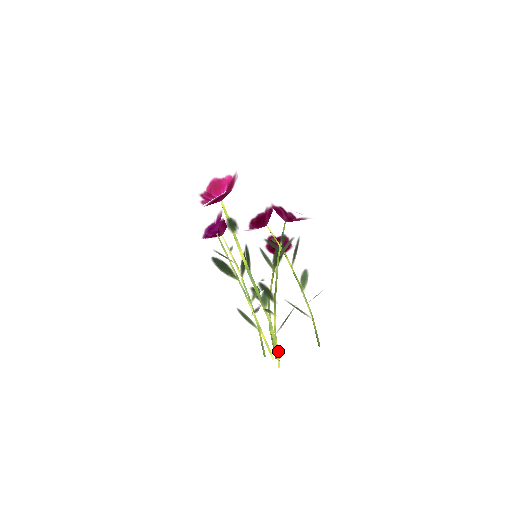
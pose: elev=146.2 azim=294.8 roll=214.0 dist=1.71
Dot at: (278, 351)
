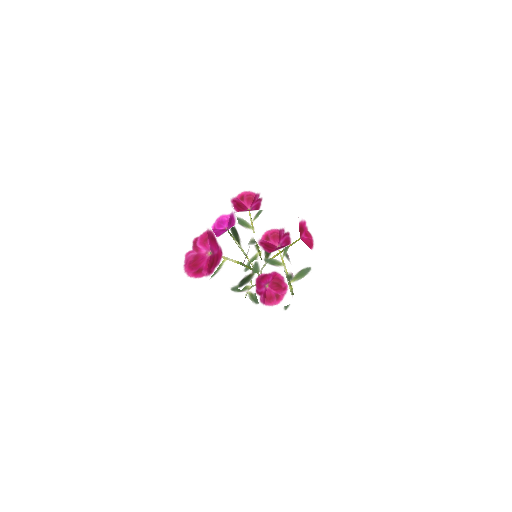
Dot at: occluded
